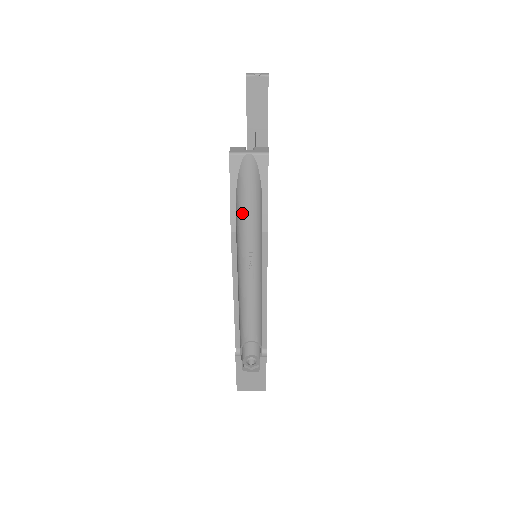
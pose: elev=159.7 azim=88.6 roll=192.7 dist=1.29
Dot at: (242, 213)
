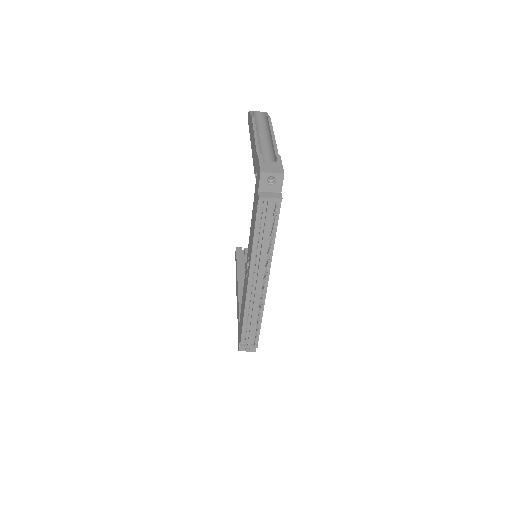
Dot at: (256, 123)
